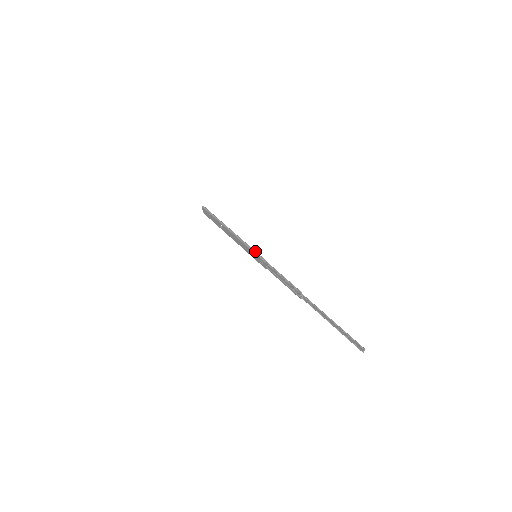
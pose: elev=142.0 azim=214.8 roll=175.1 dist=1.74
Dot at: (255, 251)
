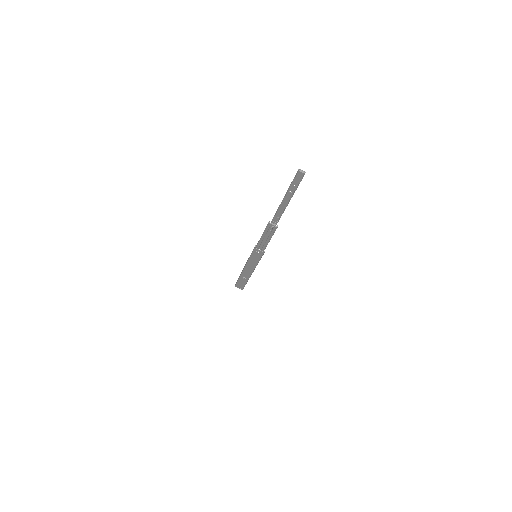
Dot at: (251, 253)
